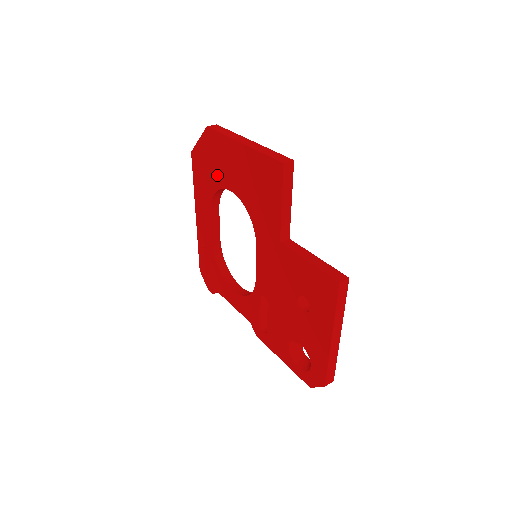
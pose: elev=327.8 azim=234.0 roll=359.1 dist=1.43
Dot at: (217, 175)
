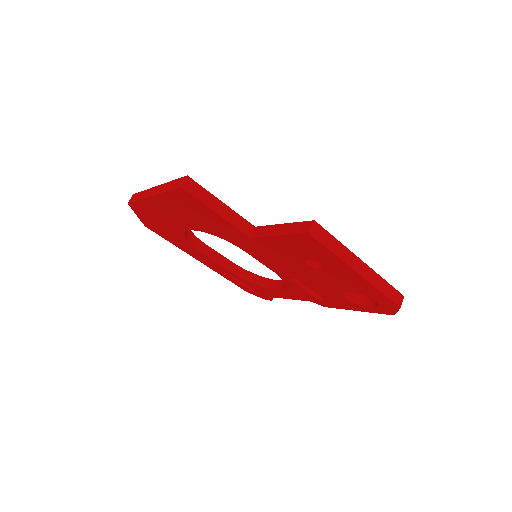
Dot at: (171, 228)
